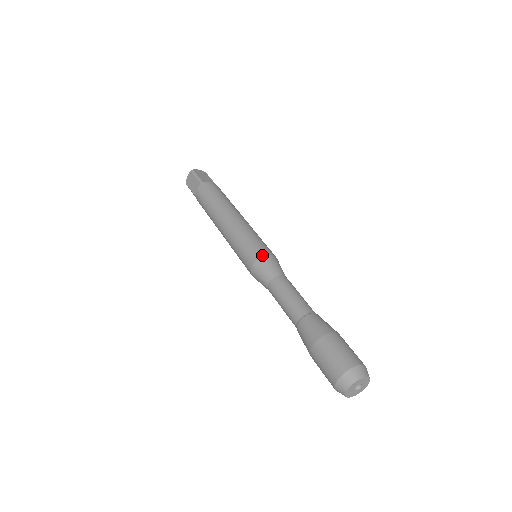
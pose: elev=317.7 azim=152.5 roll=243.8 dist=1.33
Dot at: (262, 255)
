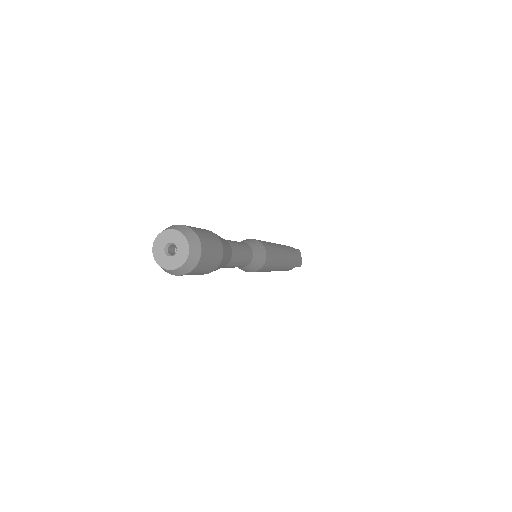
Dot at: (264, 244)
